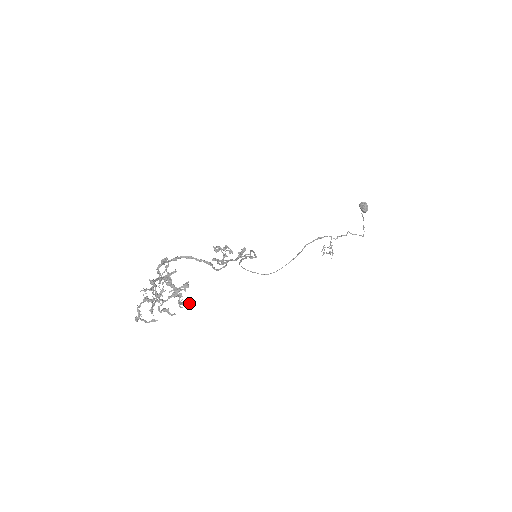
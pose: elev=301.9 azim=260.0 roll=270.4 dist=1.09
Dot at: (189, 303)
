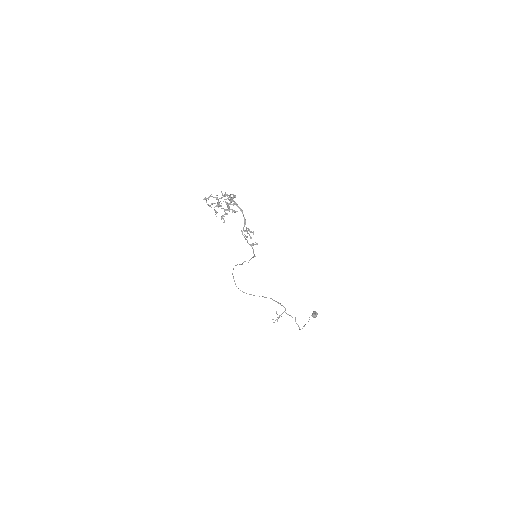
Dot at: occluded
